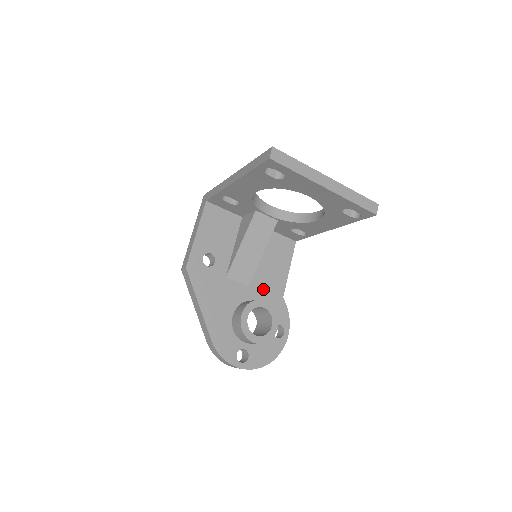
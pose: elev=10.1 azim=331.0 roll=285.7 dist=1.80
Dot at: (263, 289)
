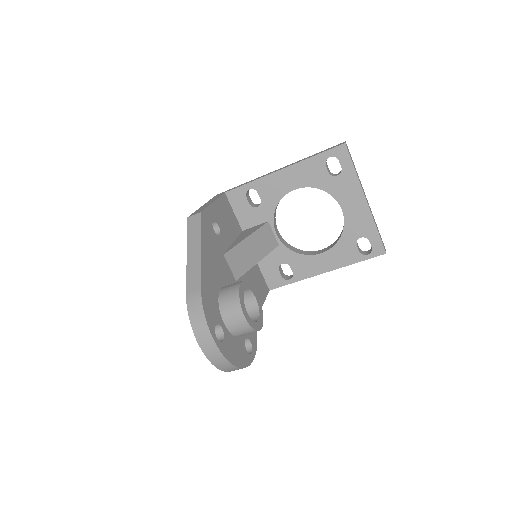
Dot at: occluded
